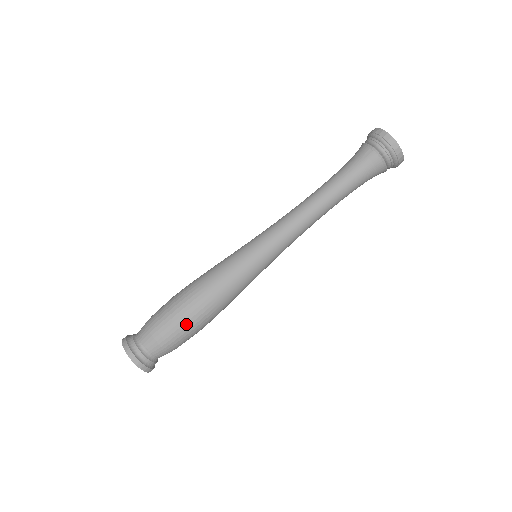
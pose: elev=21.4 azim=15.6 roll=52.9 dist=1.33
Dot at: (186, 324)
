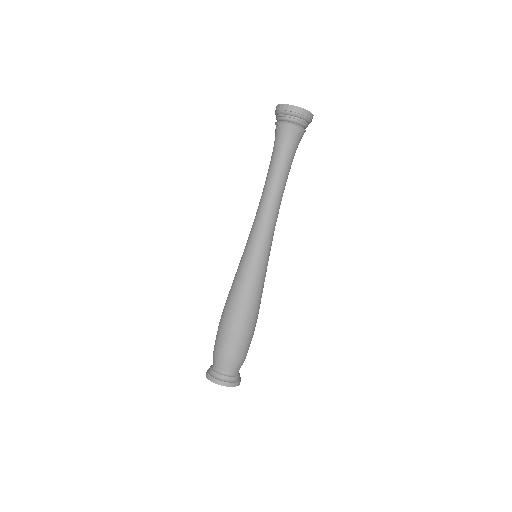
Dot at: (228, 333)
